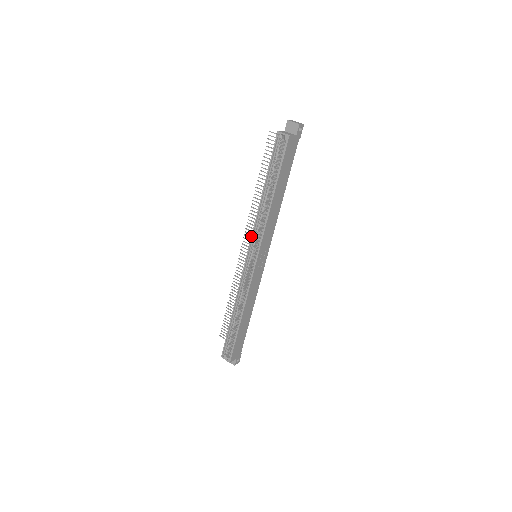
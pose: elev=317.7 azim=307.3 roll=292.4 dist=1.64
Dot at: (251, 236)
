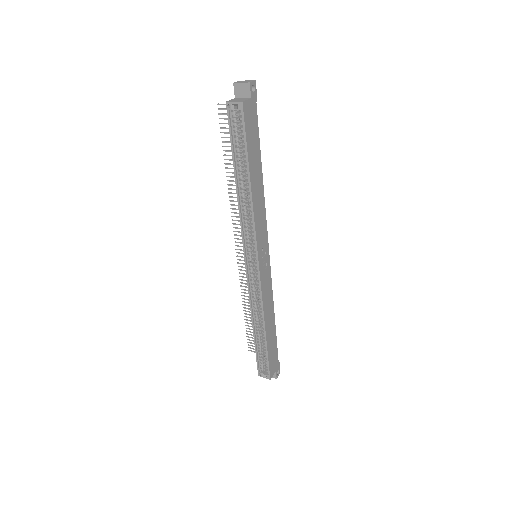
Dot at: (242, 237)
